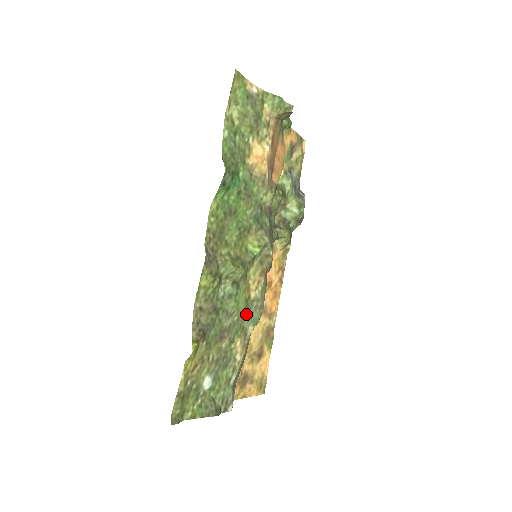
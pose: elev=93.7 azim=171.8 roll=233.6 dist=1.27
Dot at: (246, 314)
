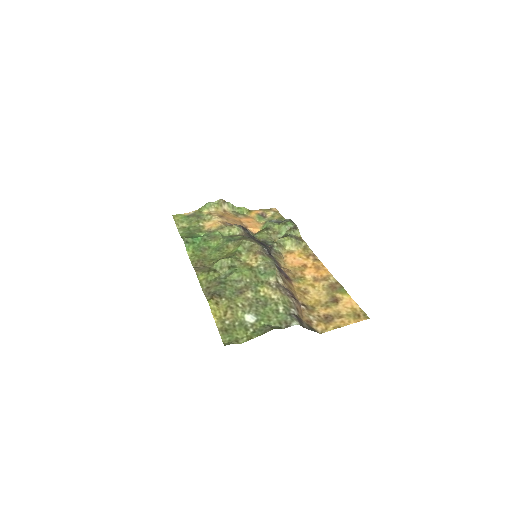
Dot at: (259, 275)
